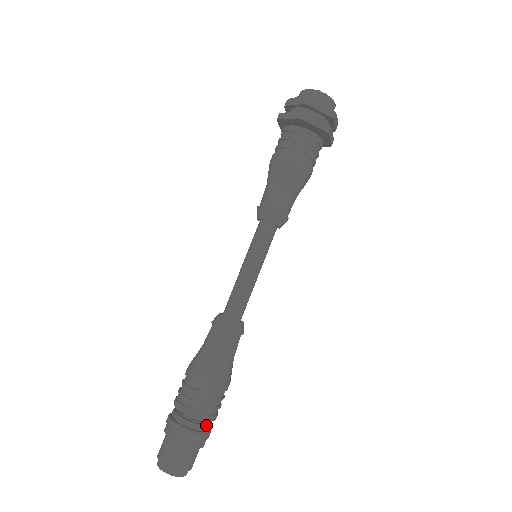
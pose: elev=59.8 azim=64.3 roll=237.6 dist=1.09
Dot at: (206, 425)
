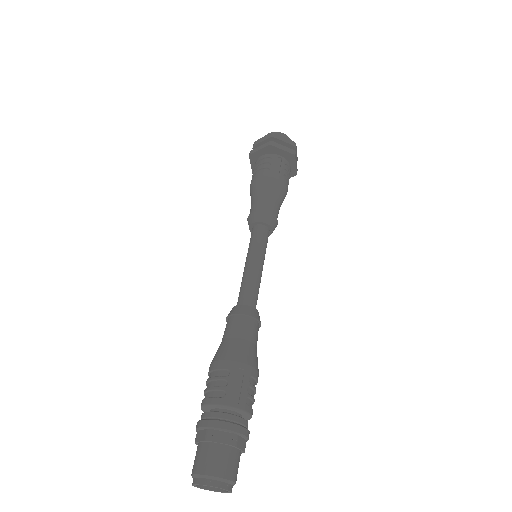
Dot at: (244, 419)
